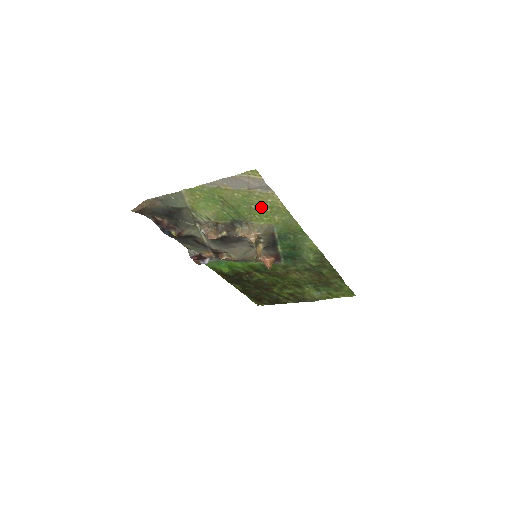
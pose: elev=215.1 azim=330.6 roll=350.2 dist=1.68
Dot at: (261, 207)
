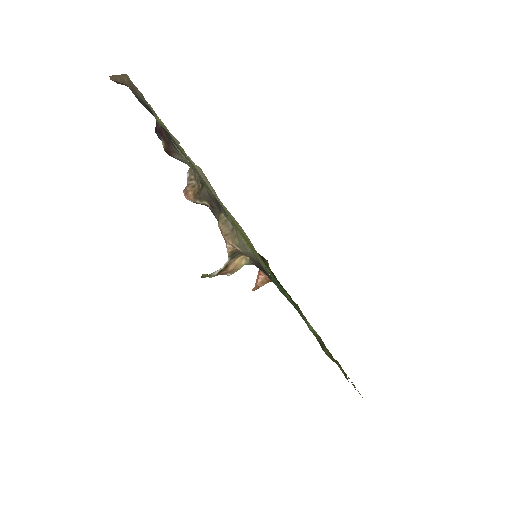
Dot at: occluded
